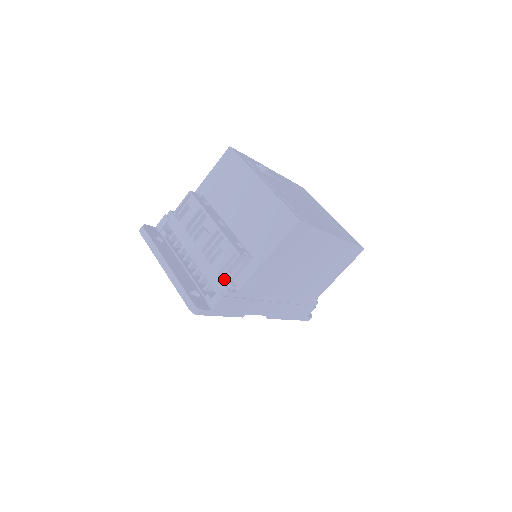
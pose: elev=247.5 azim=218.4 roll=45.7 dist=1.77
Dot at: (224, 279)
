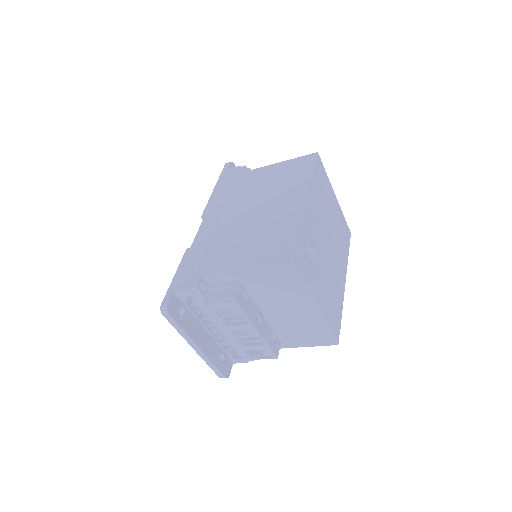
Dot at: occluded
